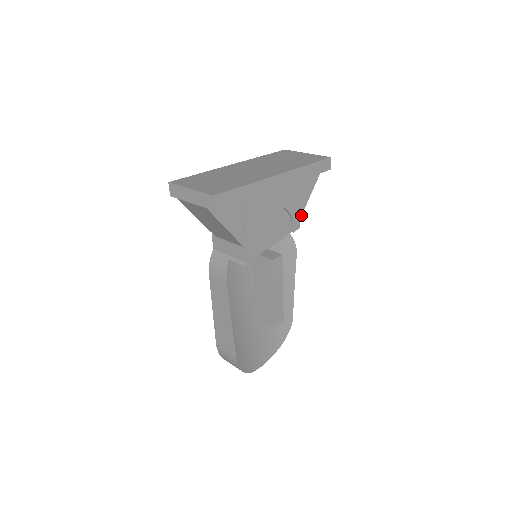
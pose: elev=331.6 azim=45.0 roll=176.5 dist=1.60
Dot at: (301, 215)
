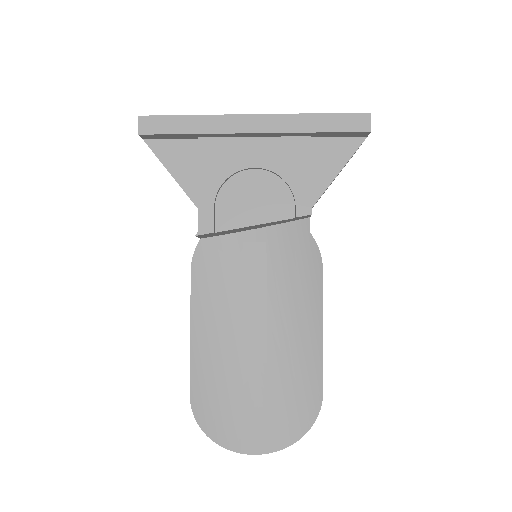
Dot at: (318, 198)
